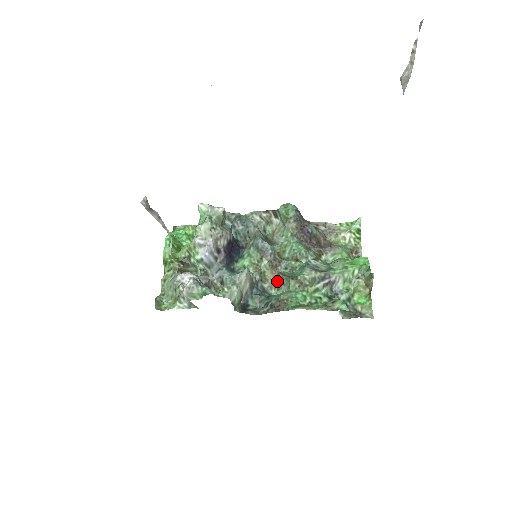
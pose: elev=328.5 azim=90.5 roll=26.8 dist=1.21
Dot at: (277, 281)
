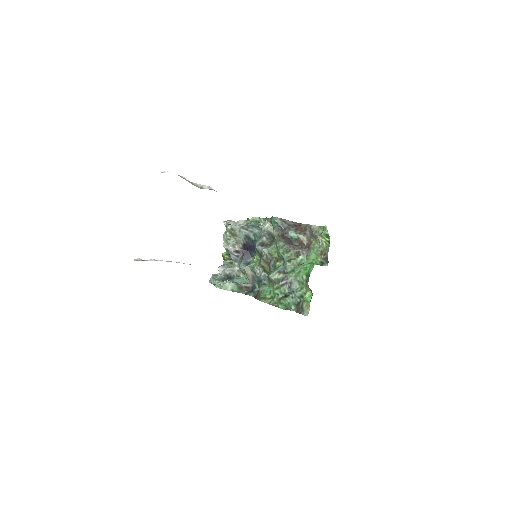
Dot at: occluded
